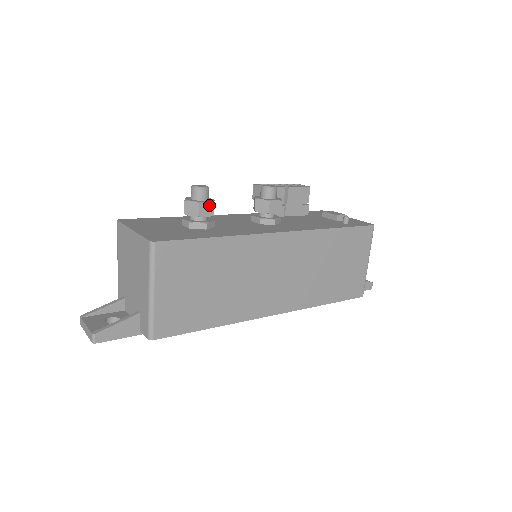
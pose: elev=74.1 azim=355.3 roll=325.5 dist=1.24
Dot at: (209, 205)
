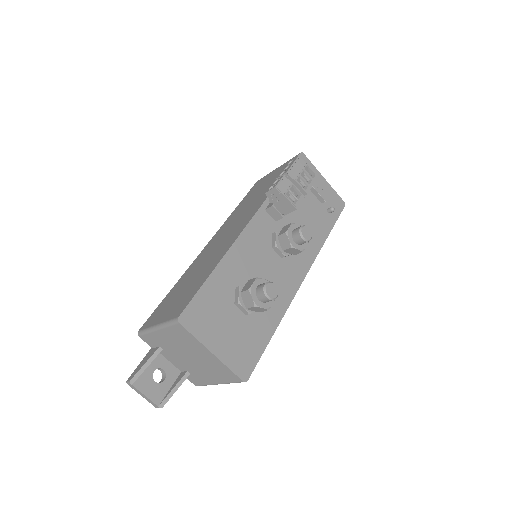
Dot at: (272, 302)
